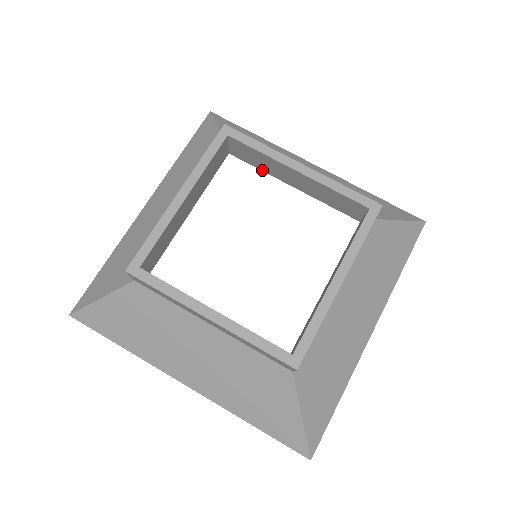
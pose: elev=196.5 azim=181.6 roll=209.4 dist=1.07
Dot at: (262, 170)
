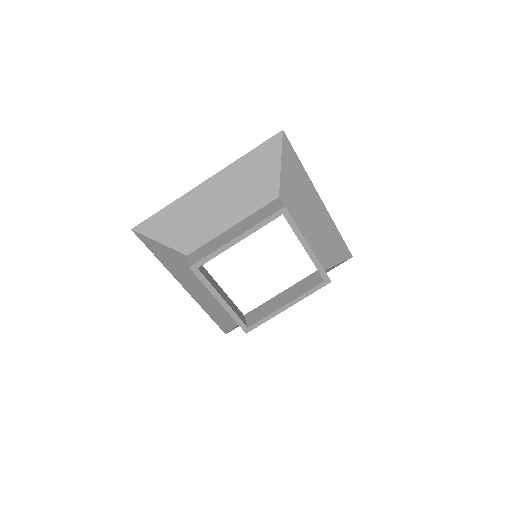
Dot at: occluded
